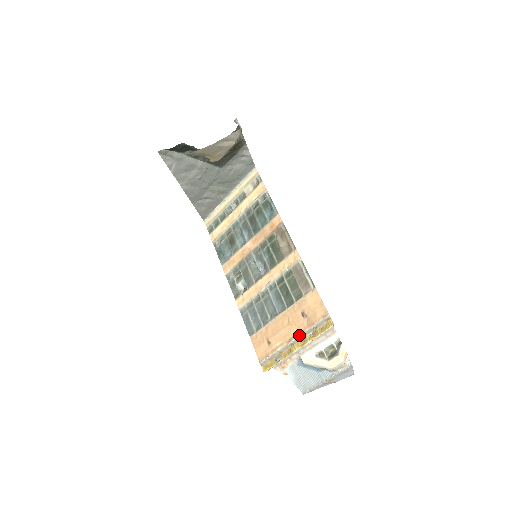
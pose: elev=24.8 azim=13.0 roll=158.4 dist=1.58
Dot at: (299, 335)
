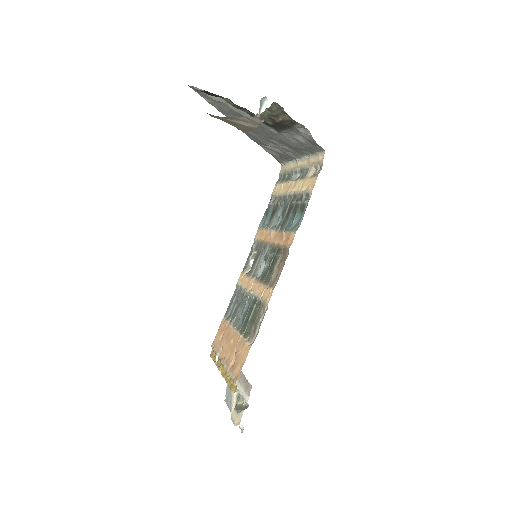
Dot at: (224, 365)
